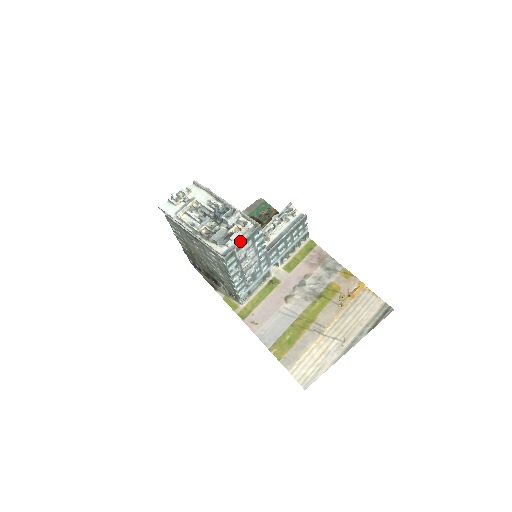
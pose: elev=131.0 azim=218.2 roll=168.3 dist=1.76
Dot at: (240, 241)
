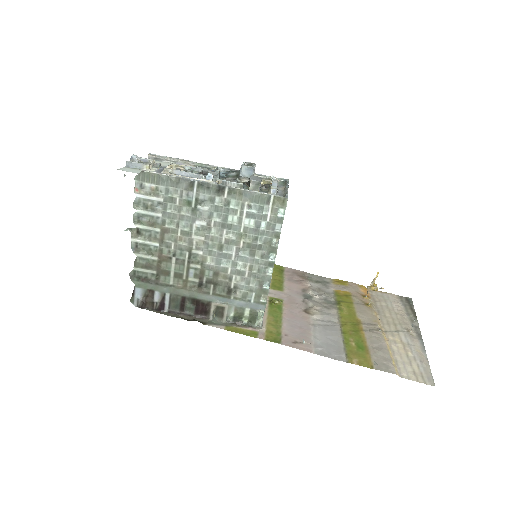
Dot at: (281, 191)
